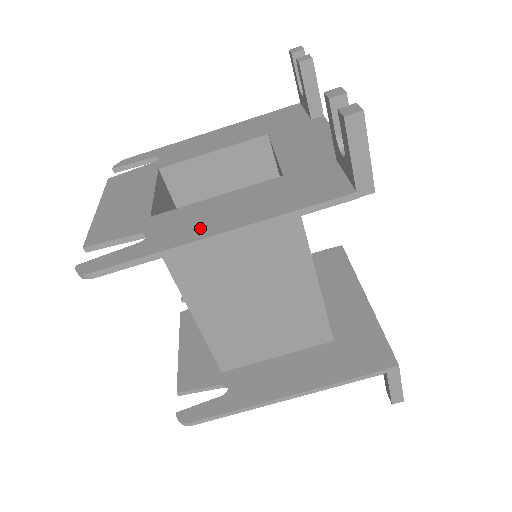
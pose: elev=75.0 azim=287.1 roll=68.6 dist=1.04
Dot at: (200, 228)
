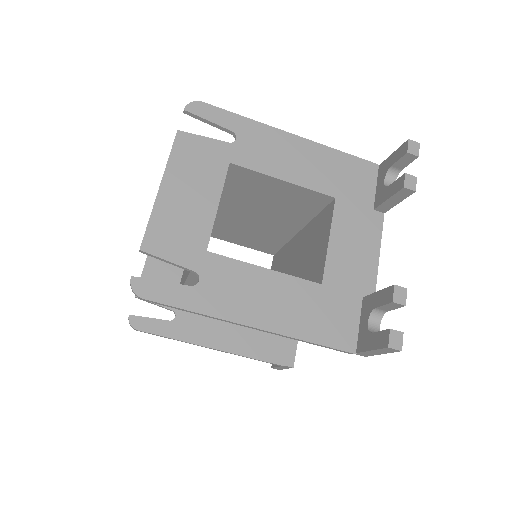
Dot at: (242, 307)
